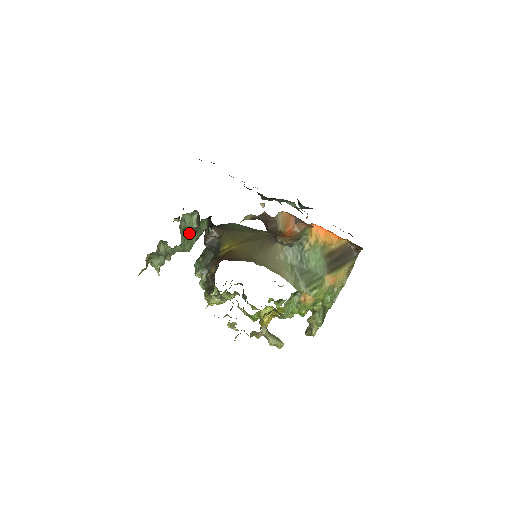
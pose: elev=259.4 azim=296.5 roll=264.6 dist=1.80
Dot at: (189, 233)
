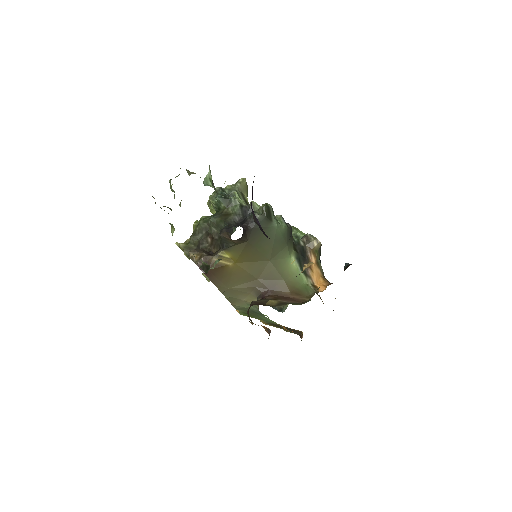
Dot at: occluded
